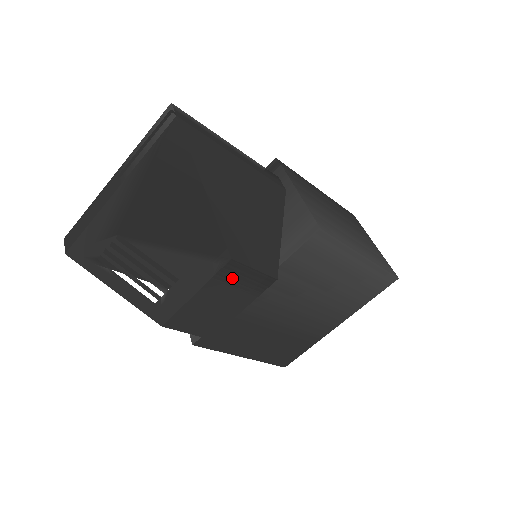
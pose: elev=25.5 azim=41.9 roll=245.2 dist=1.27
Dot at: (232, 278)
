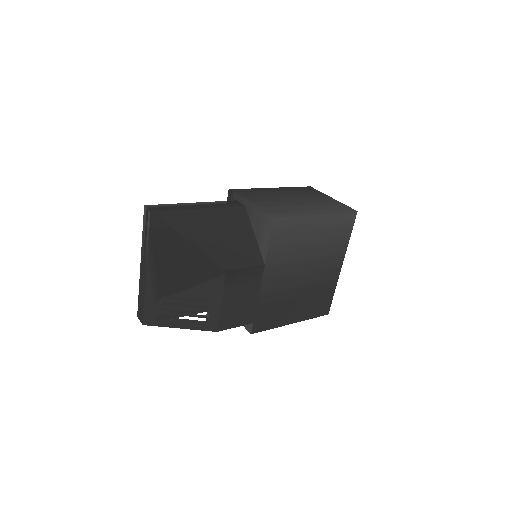
Dot at: (236, 281)
